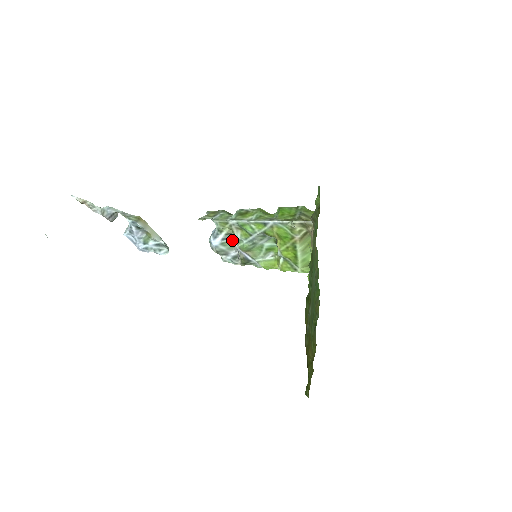
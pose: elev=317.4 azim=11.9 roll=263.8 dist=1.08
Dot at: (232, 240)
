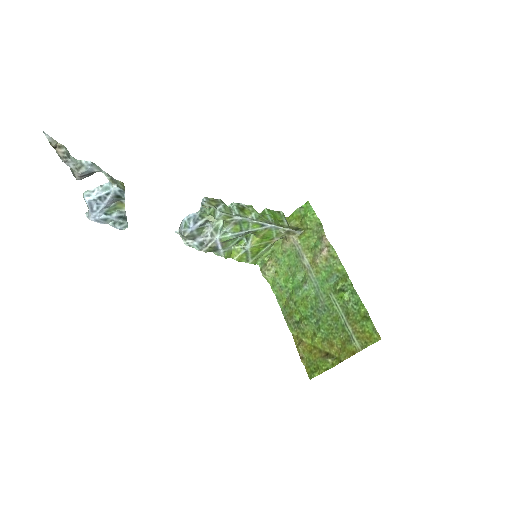
Dot at: (205, 226)
